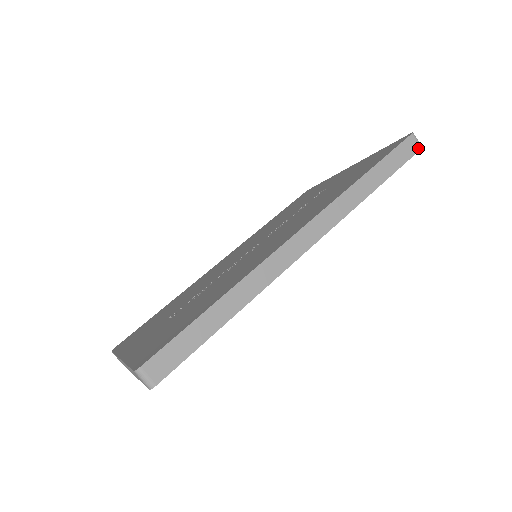
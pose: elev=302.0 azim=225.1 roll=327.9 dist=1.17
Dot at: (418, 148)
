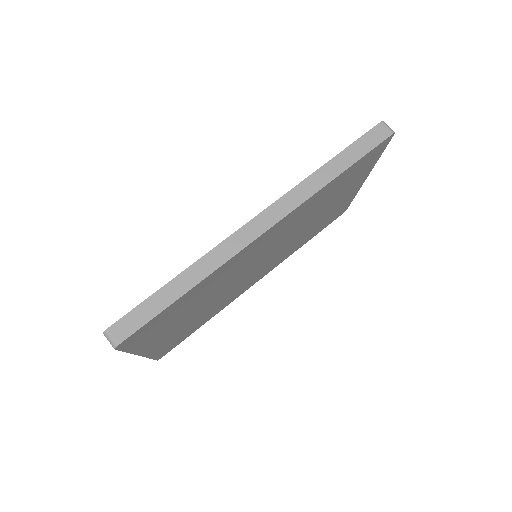
Dot at: (388, 134)
